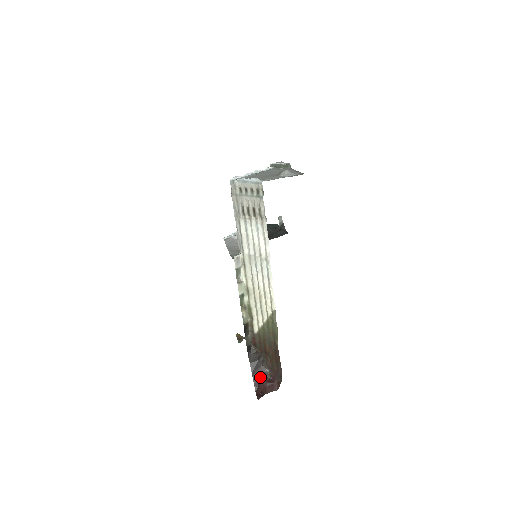
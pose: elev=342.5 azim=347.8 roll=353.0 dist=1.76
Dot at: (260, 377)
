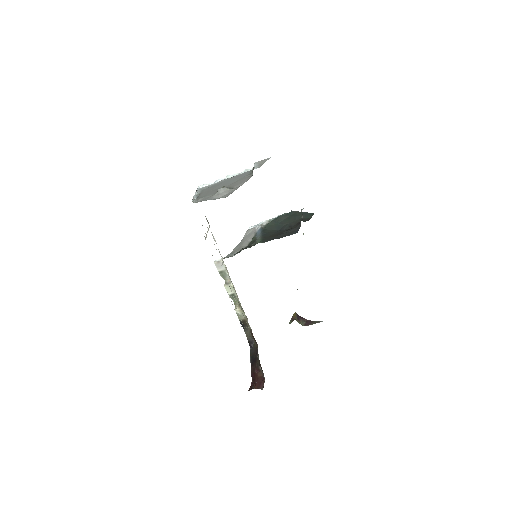
Dot at: (255, 371)
